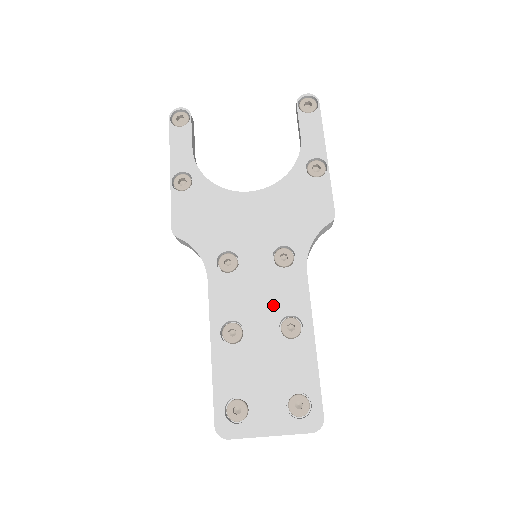
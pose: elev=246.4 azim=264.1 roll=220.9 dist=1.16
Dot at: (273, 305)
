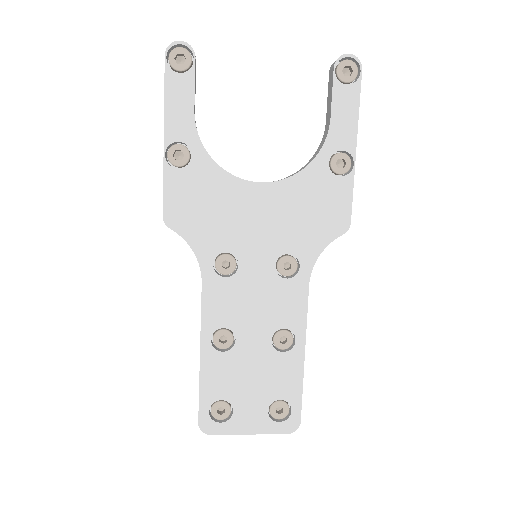
Dot at: (269, 317)
